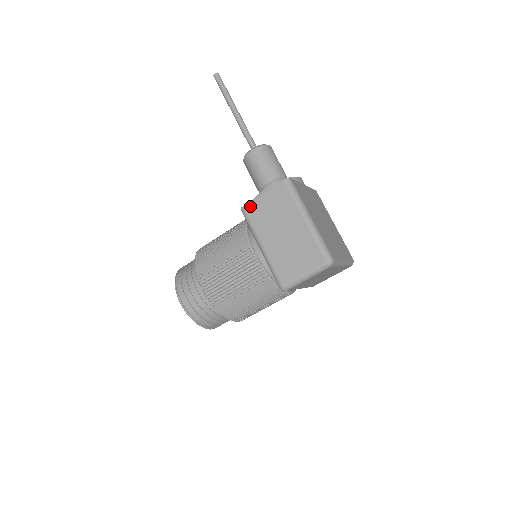
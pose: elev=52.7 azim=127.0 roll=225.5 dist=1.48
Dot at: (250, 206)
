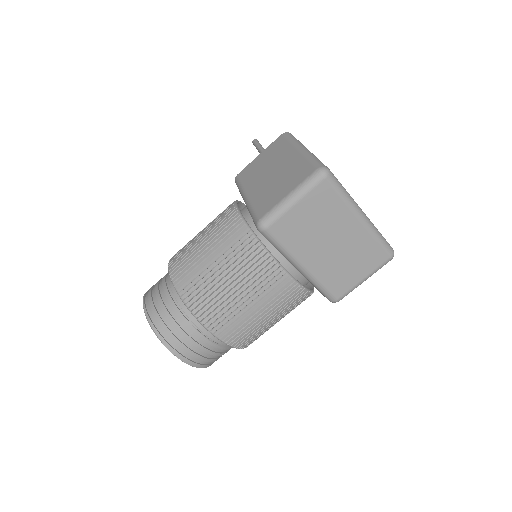
Dot at: (244, 171)
